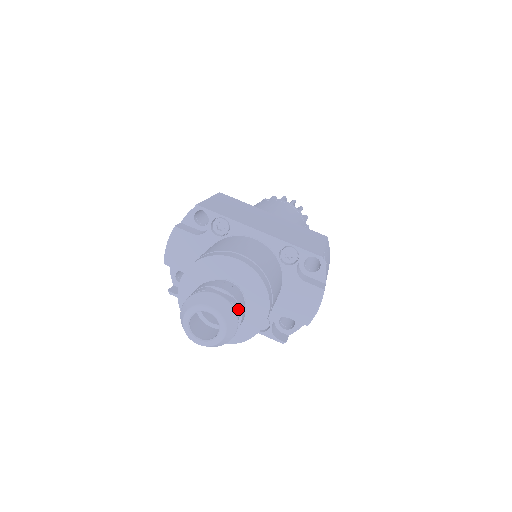
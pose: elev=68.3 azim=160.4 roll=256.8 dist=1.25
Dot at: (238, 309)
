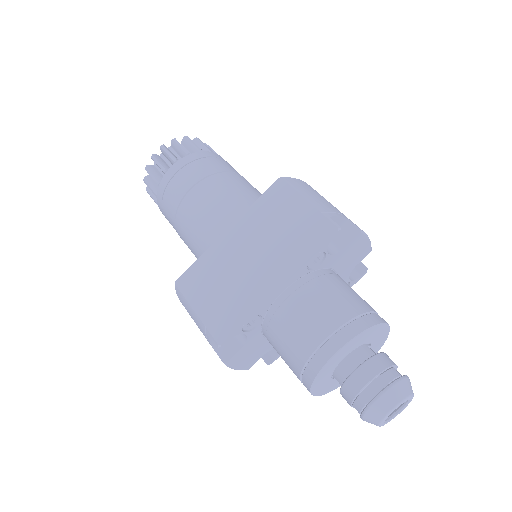
Dot at: (393, 373)
